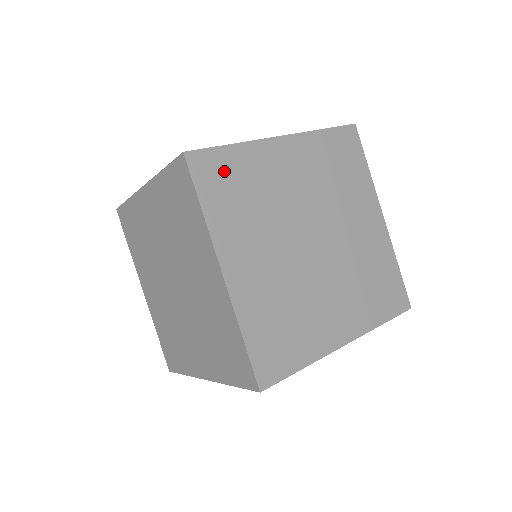
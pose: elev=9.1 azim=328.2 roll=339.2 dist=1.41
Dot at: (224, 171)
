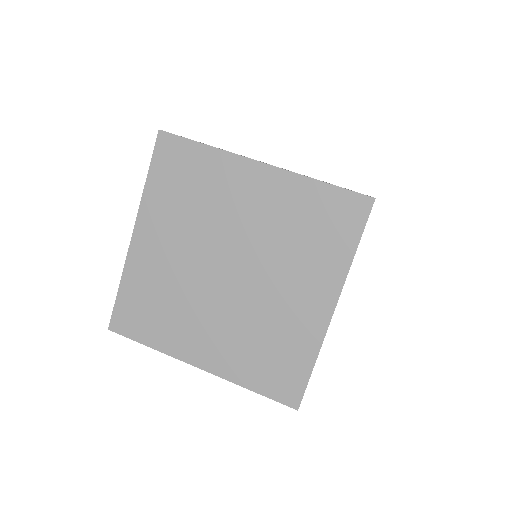
Dot at: (134, 309)
